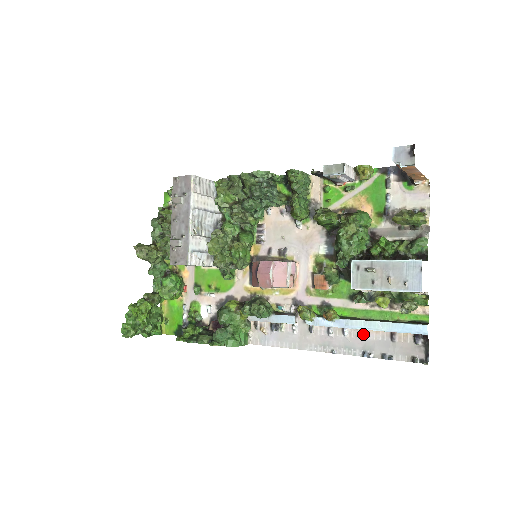
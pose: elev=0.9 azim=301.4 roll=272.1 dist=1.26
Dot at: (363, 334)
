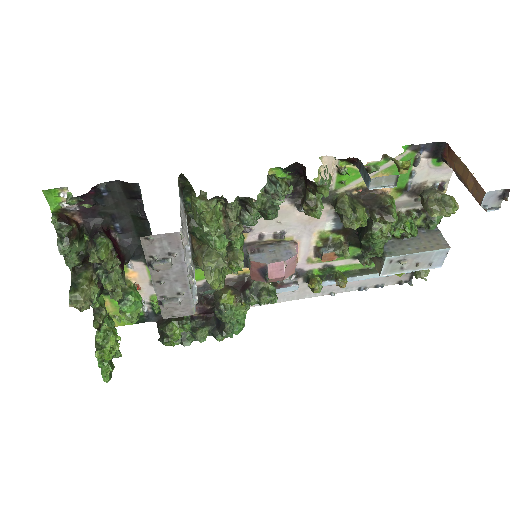
Dot at: occluded
